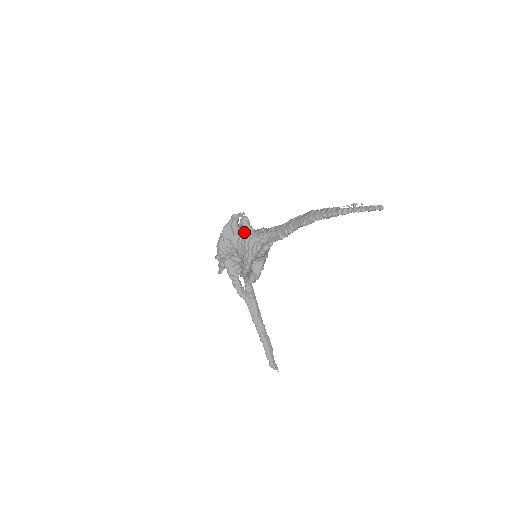
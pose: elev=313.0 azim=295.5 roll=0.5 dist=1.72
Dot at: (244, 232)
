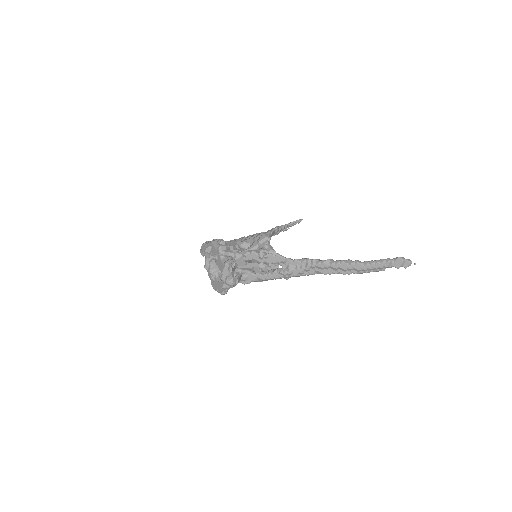
Dot at: occluded
